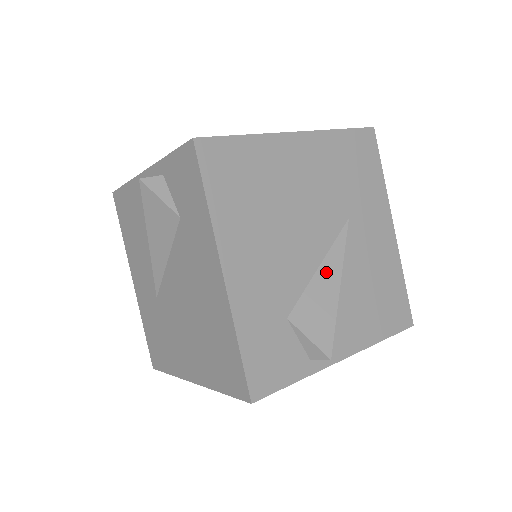
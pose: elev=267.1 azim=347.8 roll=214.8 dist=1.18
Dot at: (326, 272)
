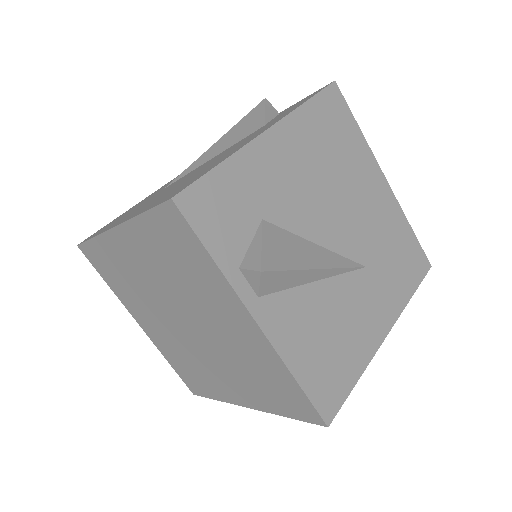
Dot at: (319, 252)
